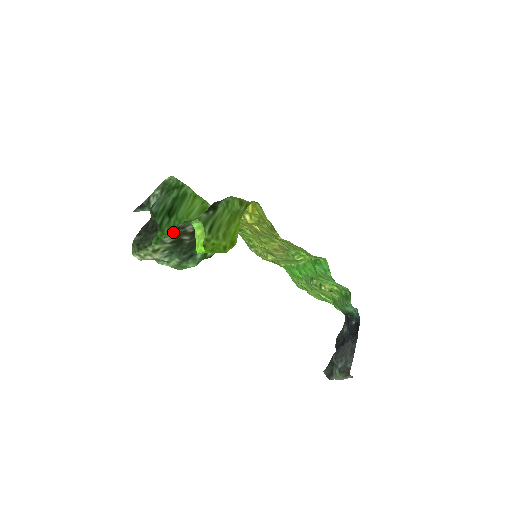
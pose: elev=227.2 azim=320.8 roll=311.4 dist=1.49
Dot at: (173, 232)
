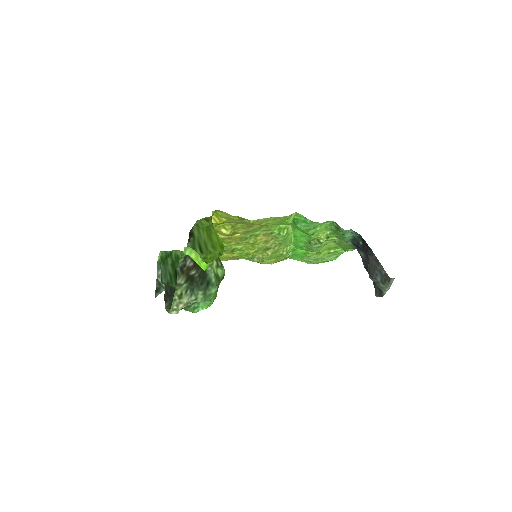
Dot at: (180, 273)
